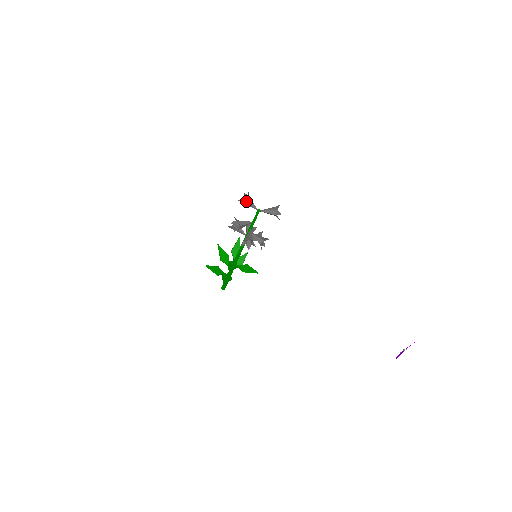
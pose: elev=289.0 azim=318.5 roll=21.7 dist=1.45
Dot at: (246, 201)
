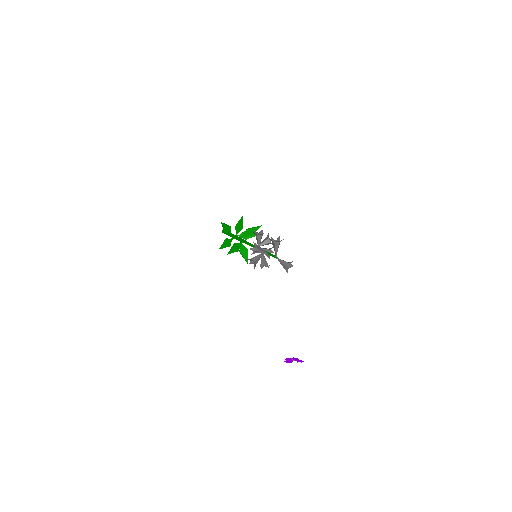
Dot at: (275, 245)
